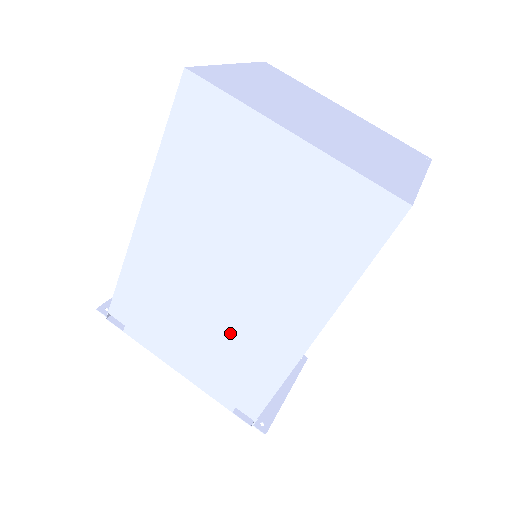
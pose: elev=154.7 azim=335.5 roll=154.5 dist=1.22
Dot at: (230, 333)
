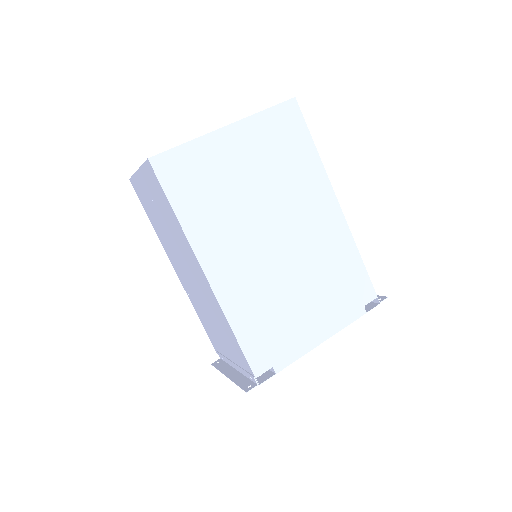
Dot at: (314, 266)
